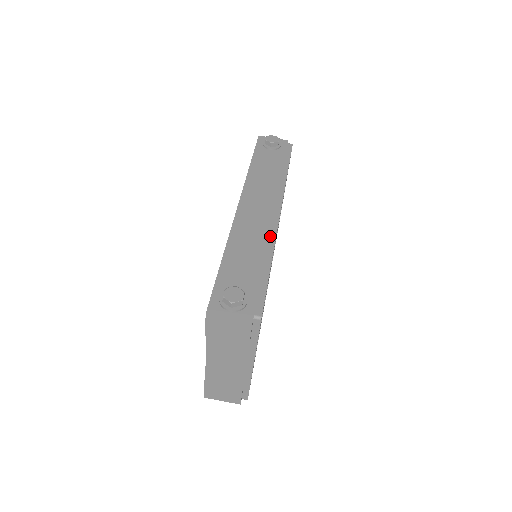
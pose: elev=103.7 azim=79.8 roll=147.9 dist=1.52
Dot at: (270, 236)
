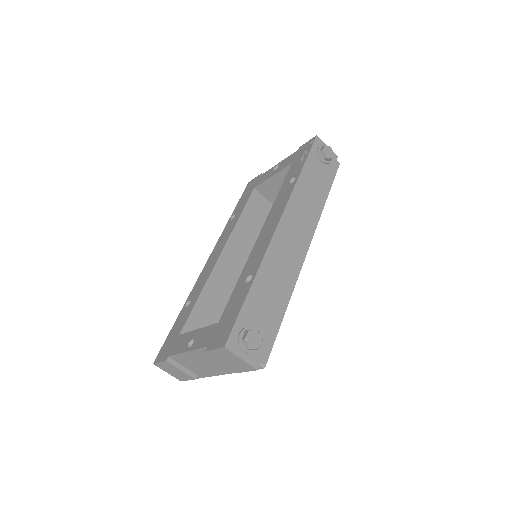
Dot at: (294, 275)
